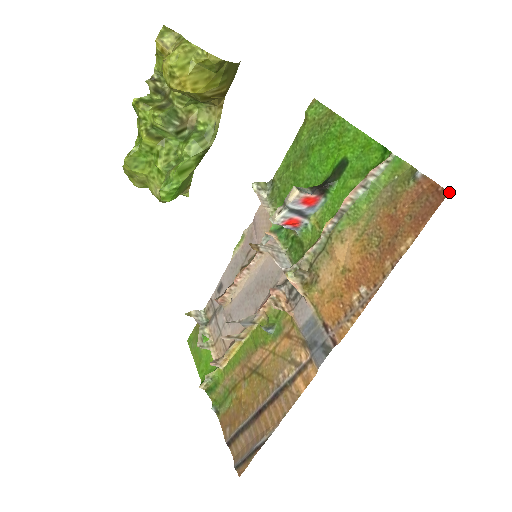
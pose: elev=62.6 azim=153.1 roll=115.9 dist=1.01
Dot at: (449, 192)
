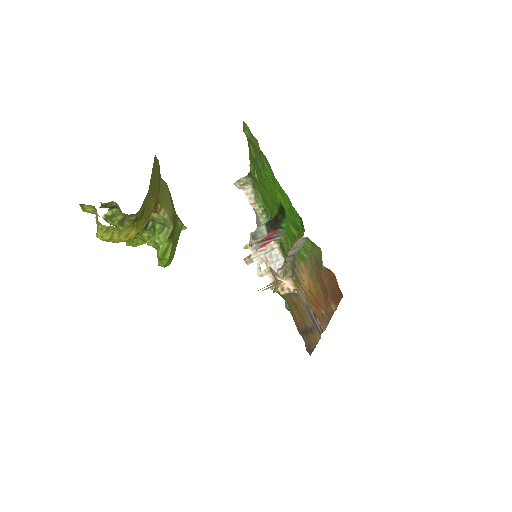
Dot at: occluded
